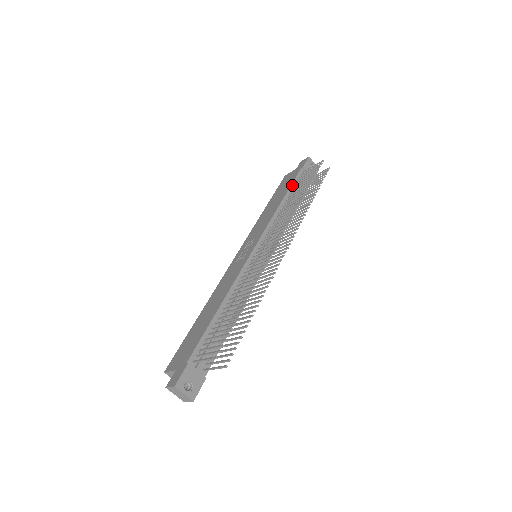
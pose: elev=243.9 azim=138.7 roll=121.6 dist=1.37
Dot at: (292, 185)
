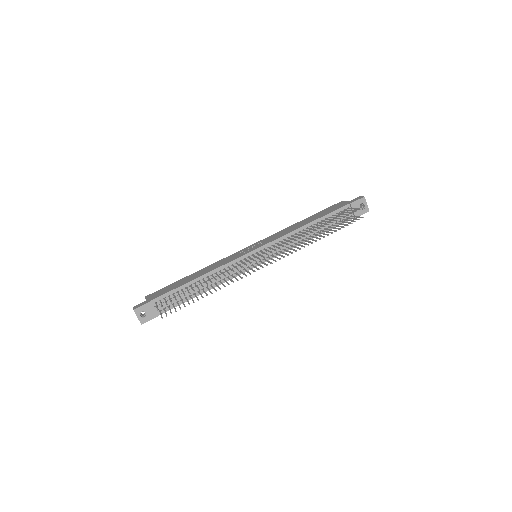
Dot at: (327, 215)
